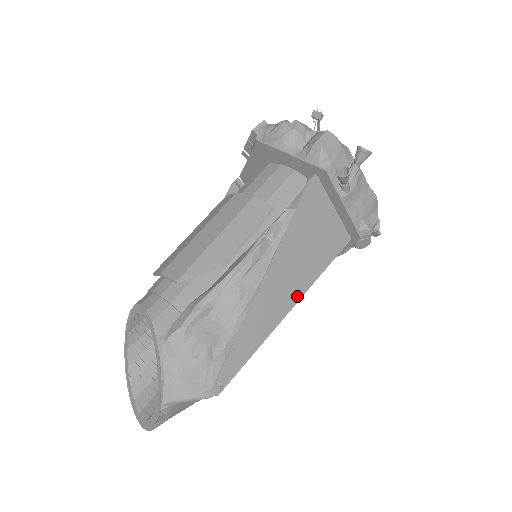
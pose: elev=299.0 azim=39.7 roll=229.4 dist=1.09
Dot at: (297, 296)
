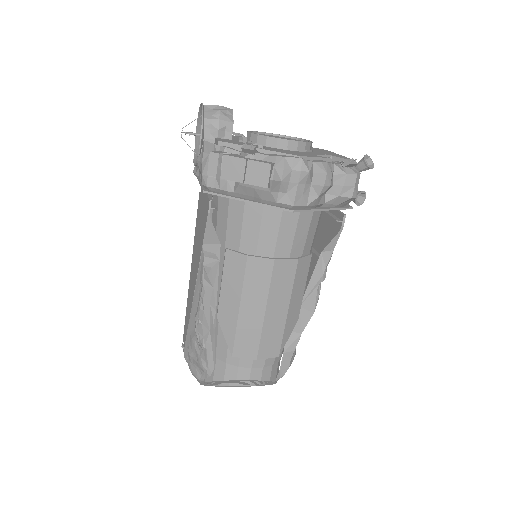
Dot at: occluded
